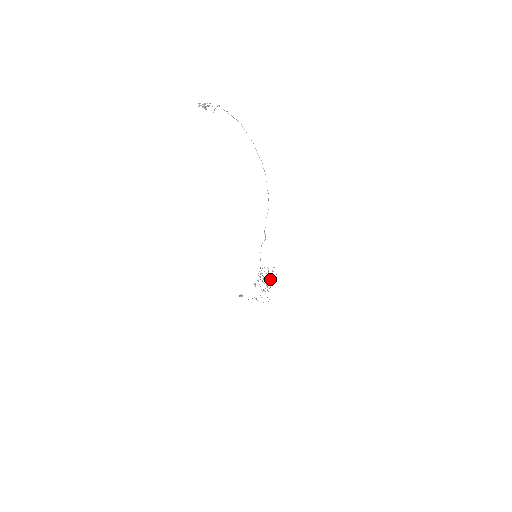
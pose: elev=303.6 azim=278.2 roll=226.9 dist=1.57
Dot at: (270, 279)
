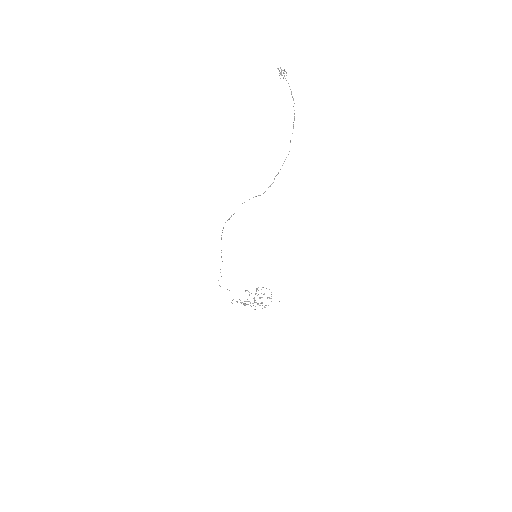
Dot at: occluded
